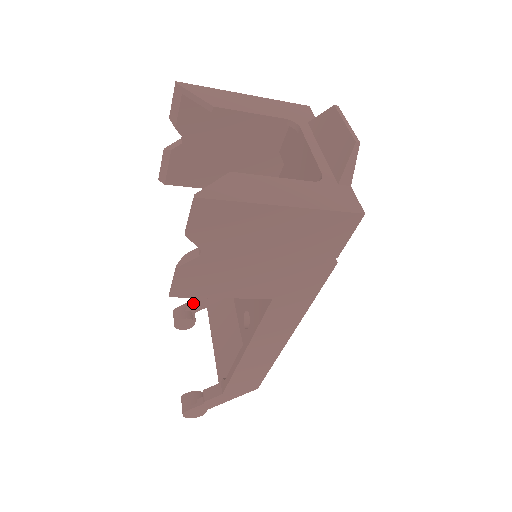
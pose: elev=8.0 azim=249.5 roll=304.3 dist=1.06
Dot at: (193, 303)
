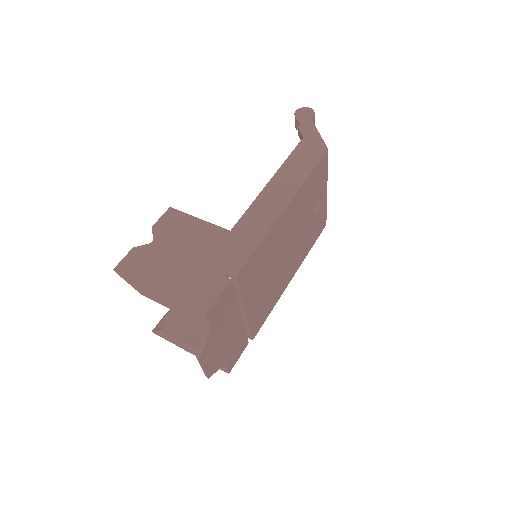
Dot at: (298, 134)
